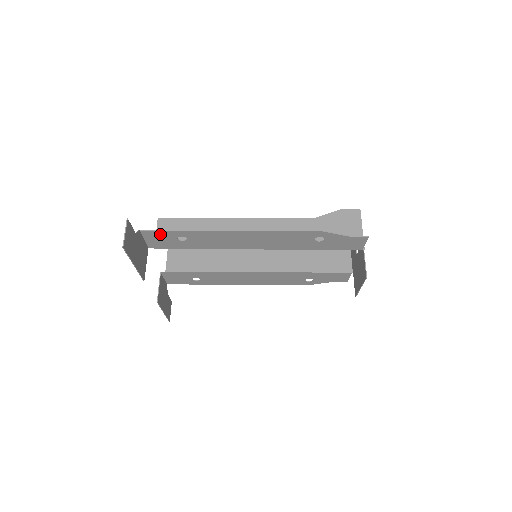
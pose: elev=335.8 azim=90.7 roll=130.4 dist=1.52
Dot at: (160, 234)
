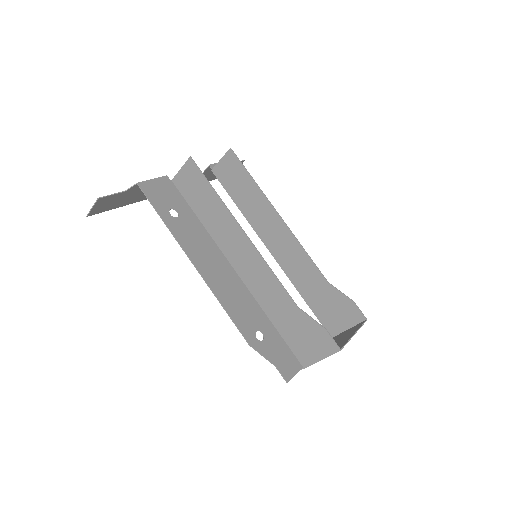
Dot at: (155, 198)
